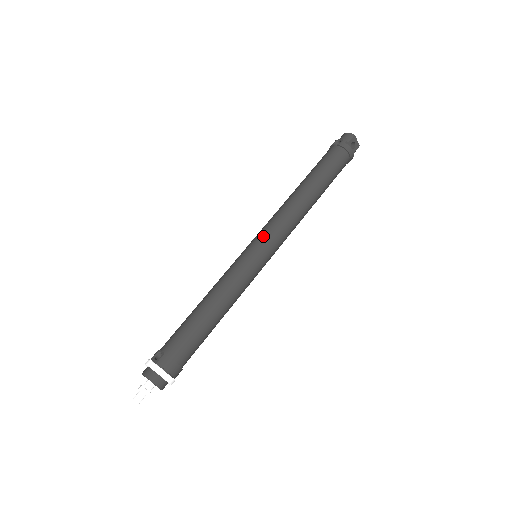
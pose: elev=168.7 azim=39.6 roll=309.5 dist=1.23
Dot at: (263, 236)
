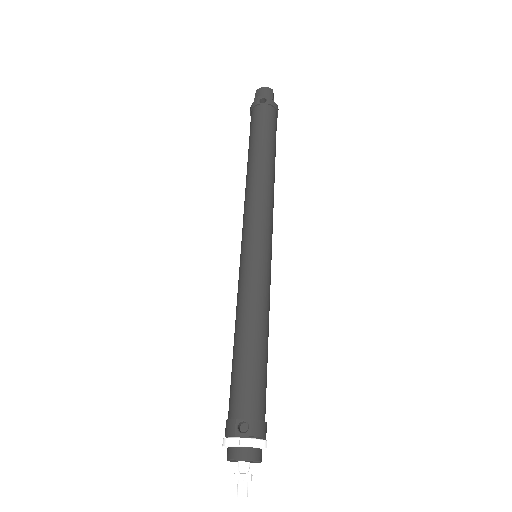
Dot at: (261, 230)
